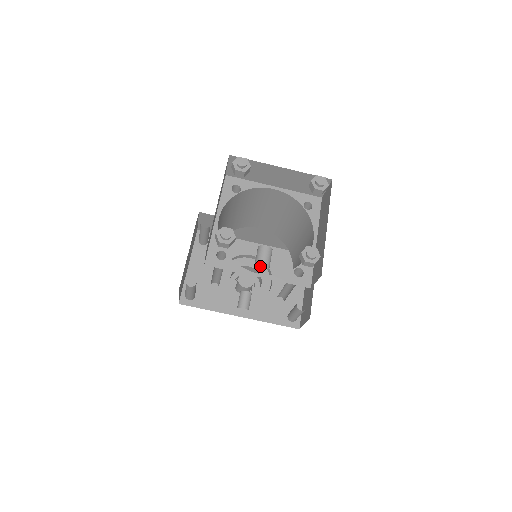
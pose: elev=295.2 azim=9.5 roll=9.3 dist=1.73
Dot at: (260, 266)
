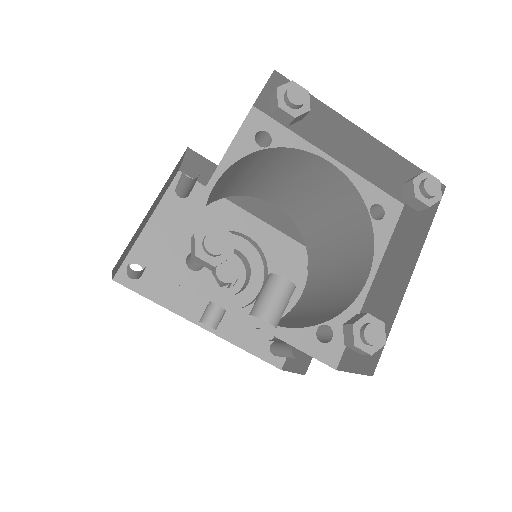
Dot at: (255, 255)
